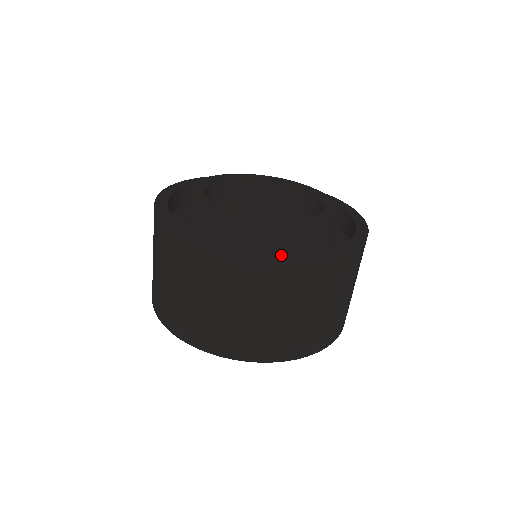
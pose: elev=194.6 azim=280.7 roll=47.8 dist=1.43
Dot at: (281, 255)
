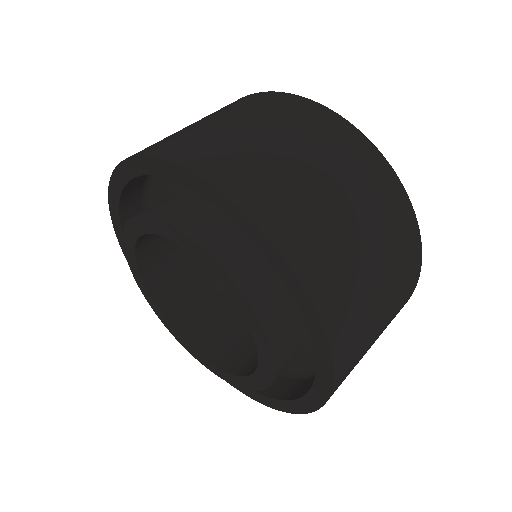
Dot at: occluded
